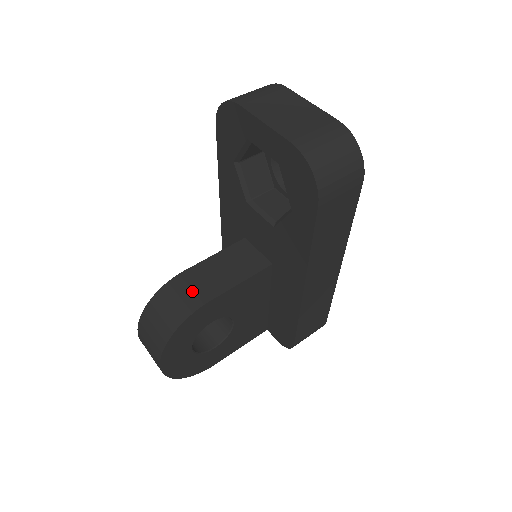
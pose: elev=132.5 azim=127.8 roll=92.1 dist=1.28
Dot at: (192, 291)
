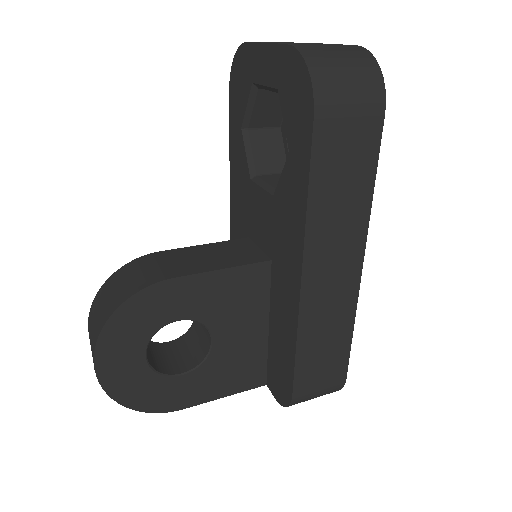
Dot at: (159, 267)
